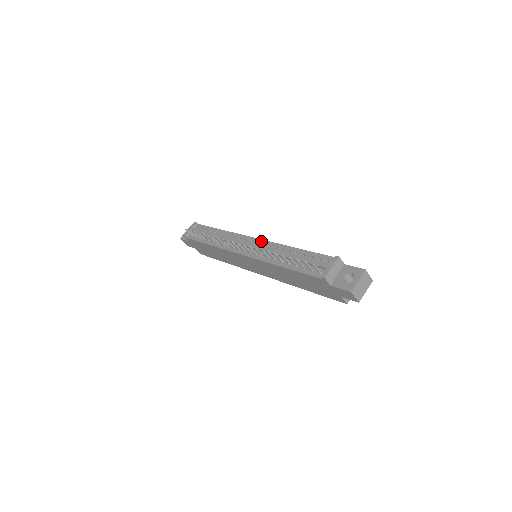
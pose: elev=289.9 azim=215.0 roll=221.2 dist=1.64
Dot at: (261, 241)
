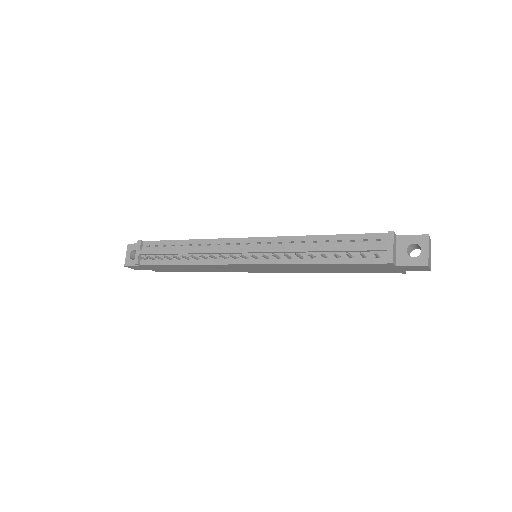
Dot at: (263, 240)
